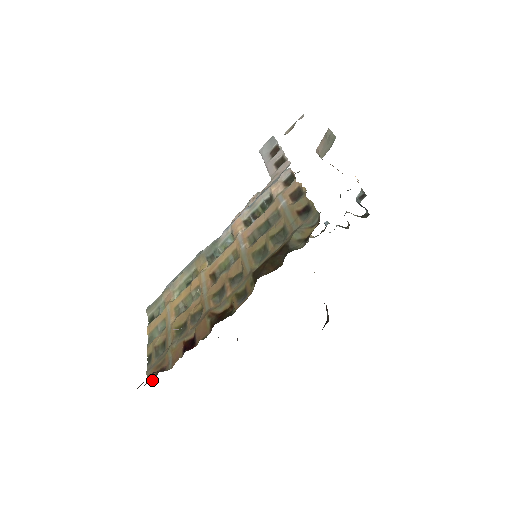
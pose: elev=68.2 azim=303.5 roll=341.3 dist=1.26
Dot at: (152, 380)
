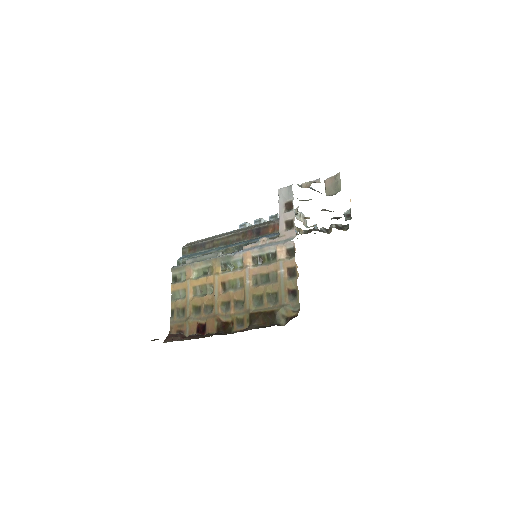
Dot at: (174, 333)
